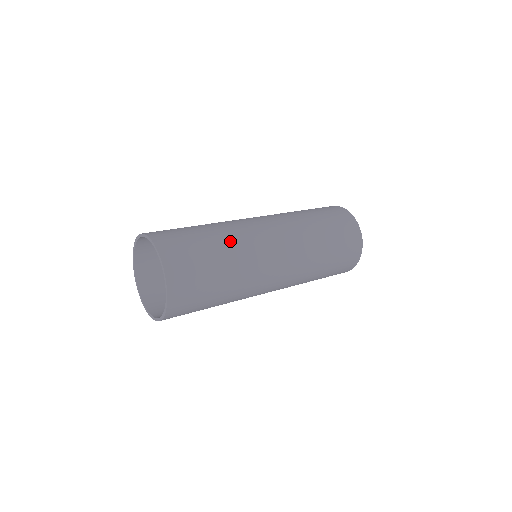
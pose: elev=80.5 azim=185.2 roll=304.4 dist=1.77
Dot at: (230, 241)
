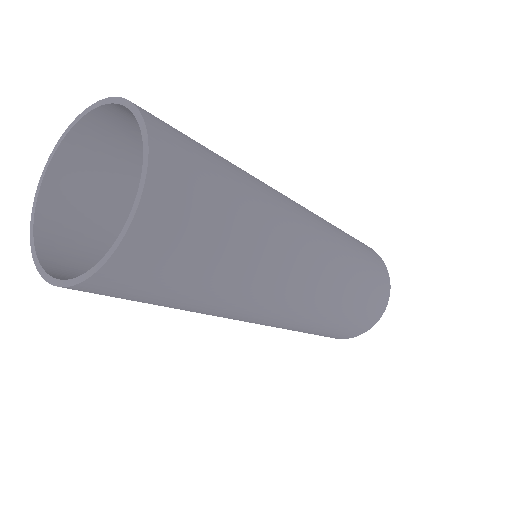
Dot at: (263, 212)
